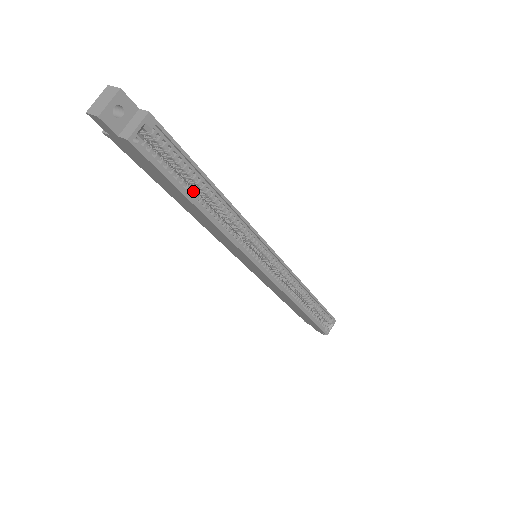
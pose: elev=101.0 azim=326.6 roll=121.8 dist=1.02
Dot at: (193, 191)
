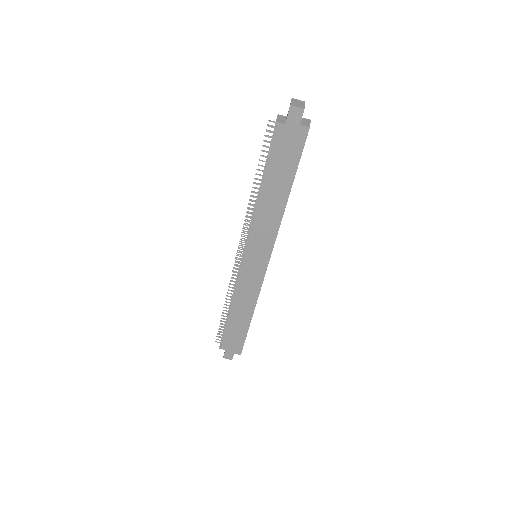
Dot at: (291, 179)
